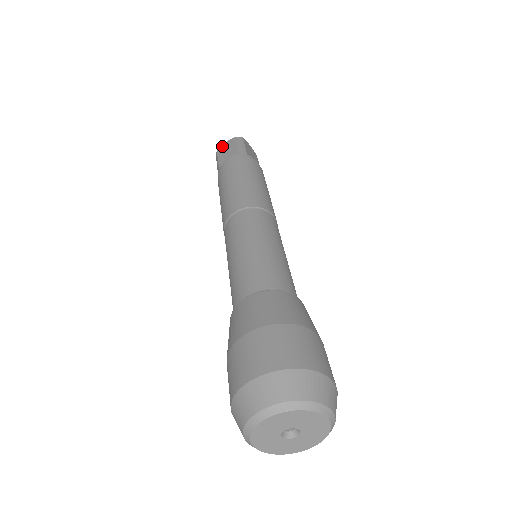
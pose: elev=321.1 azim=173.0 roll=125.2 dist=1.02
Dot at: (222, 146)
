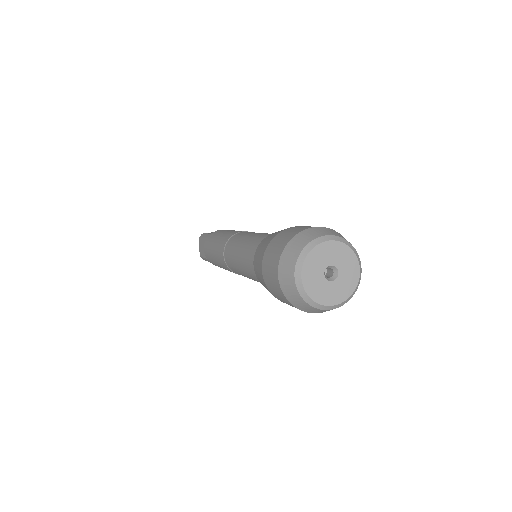
Dot at: (199, 251)
